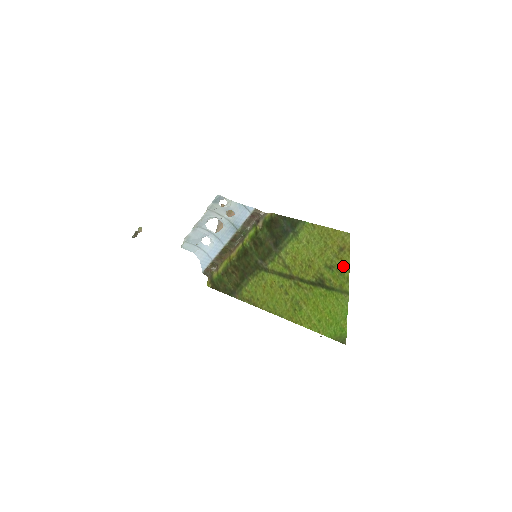
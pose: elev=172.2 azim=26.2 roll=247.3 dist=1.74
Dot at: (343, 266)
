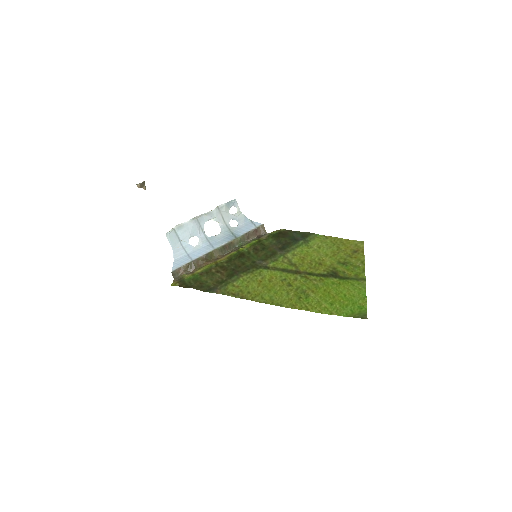
Dot at: (358, 262)
